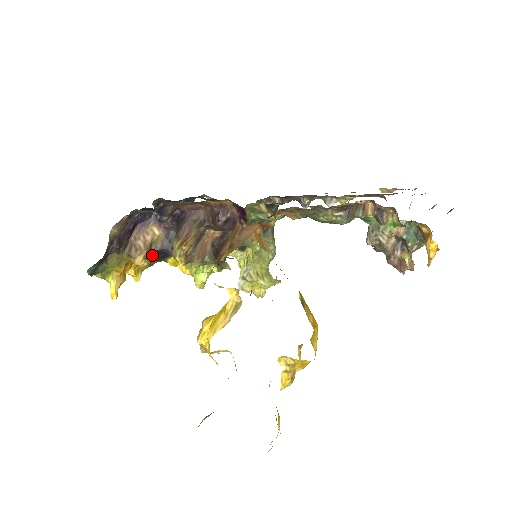
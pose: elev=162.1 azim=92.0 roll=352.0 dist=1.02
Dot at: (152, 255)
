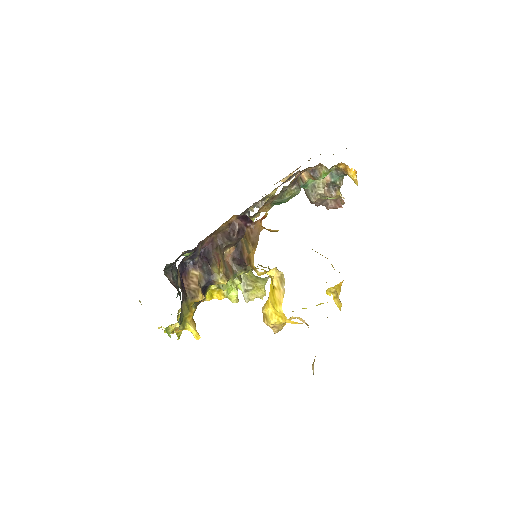
Dot at: occluded
